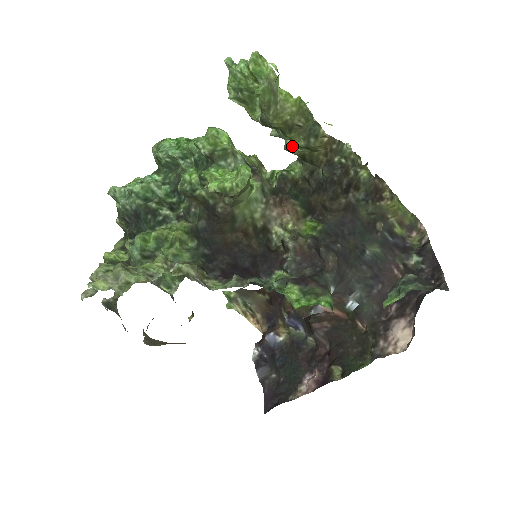
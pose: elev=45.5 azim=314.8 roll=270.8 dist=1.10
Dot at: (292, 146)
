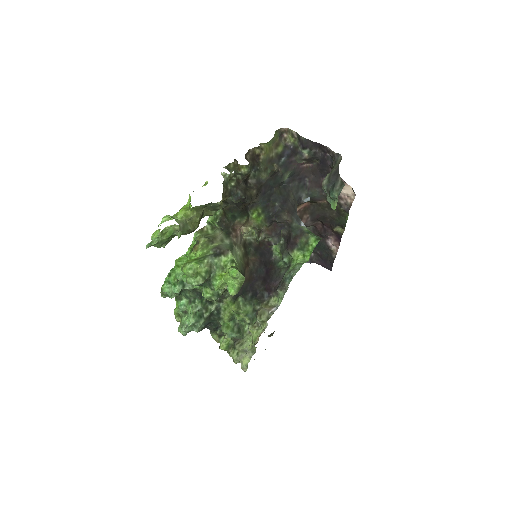
Dot at: occluded
